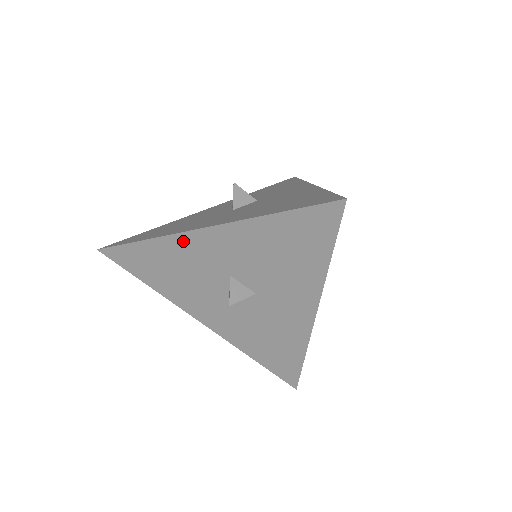
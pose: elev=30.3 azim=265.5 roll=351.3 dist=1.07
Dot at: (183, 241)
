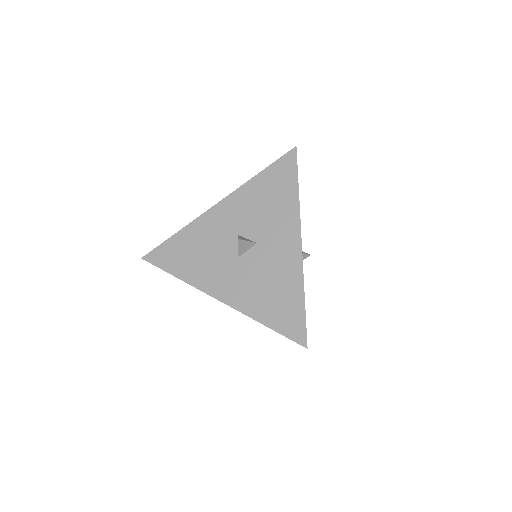
Dot at: occluded
